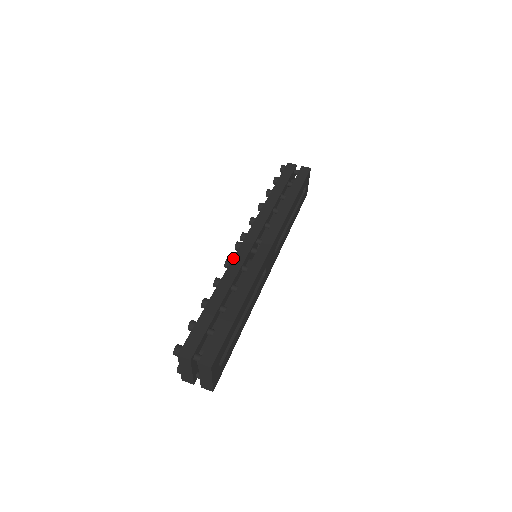
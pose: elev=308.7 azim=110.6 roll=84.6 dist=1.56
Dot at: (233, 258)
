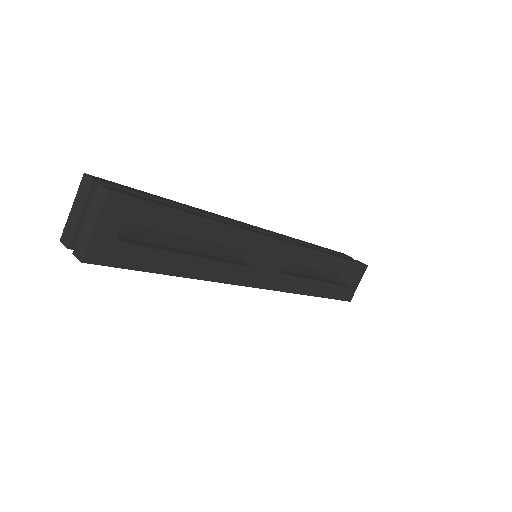
Dot at: (229, 218)
